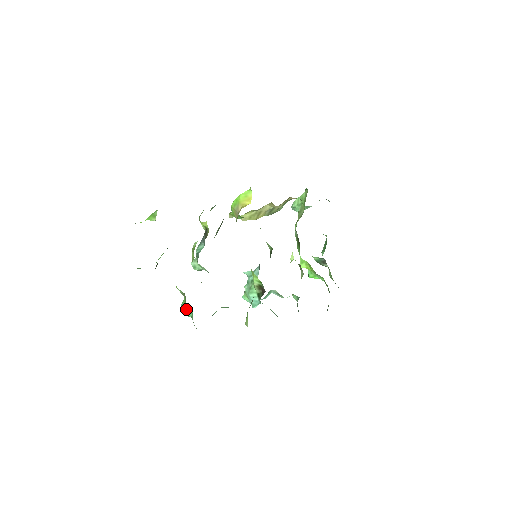
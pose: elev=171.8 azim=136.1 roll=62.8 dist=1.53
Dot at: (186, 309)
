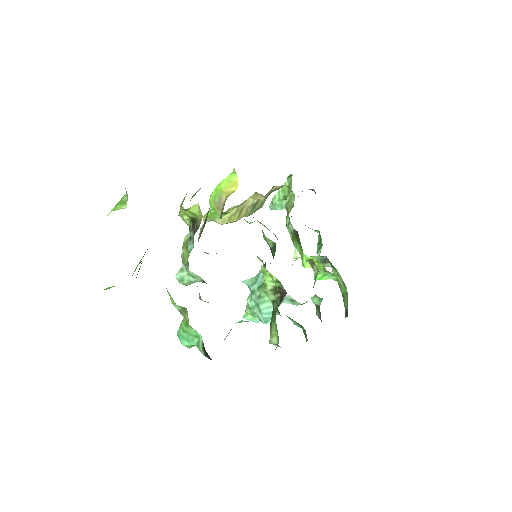
Dot at: (188, 334)
